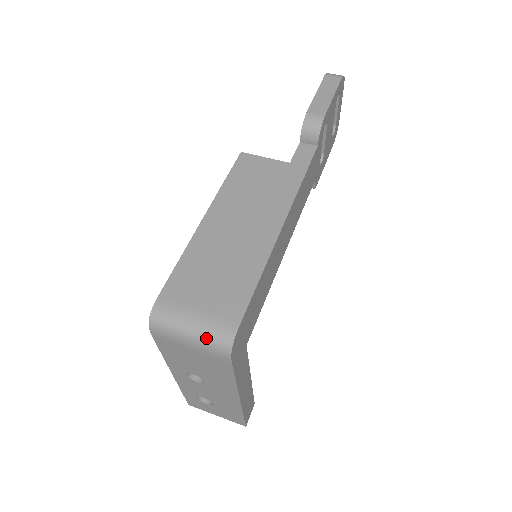
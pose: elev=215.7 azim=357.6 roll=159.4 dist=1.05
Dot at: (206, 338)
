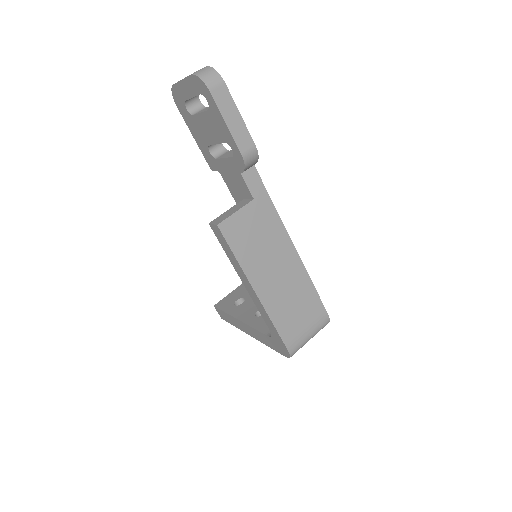
Dot at: occluded
